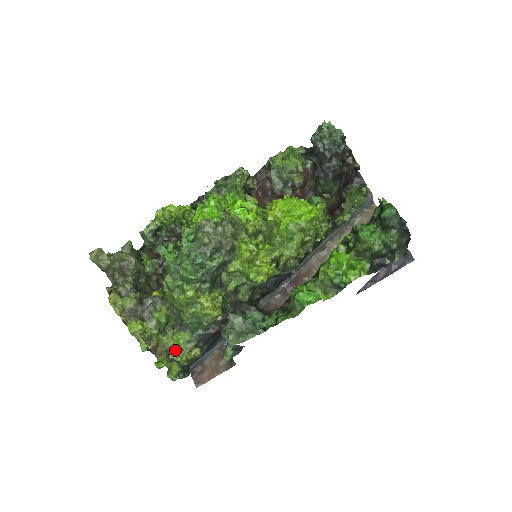
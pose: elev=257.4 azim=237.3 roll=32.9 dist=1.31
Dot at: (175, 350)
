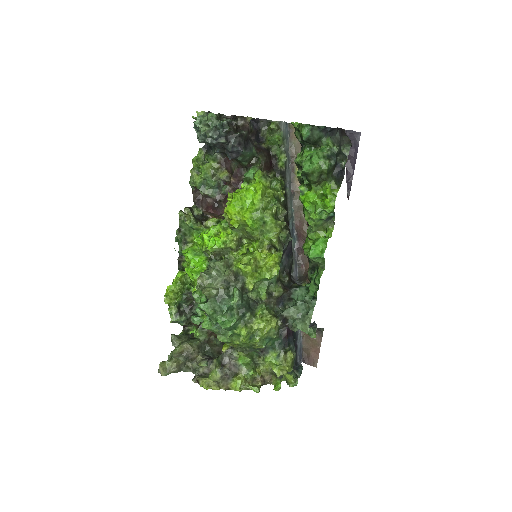
Dot at: (276, 370)
